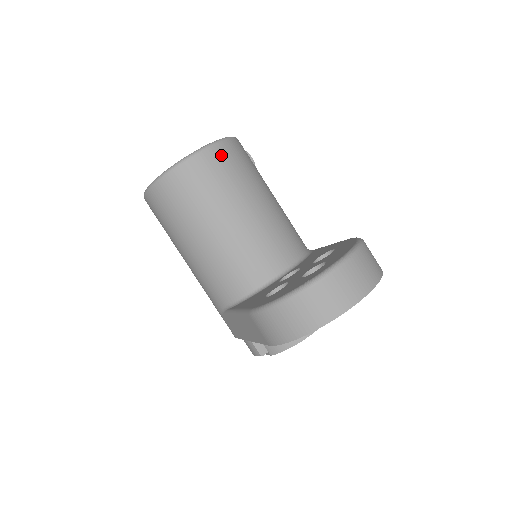
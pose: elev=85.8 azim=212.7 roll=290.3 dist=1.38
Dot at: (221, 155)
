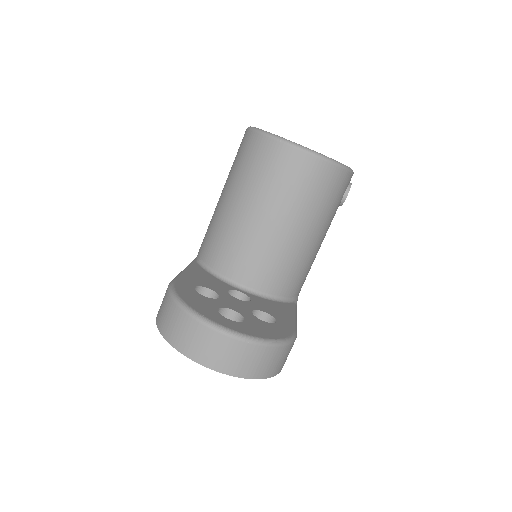
Dot at: (311, 169)
